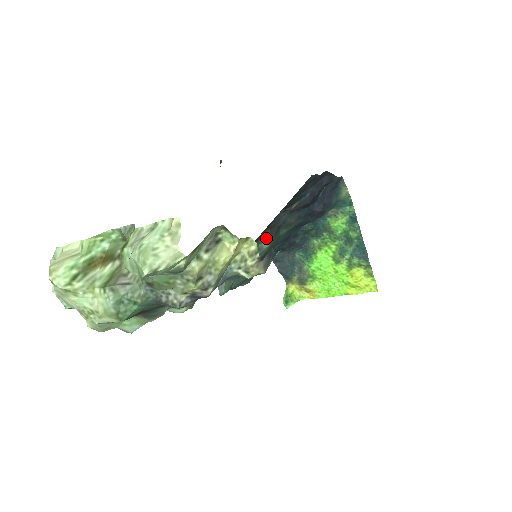
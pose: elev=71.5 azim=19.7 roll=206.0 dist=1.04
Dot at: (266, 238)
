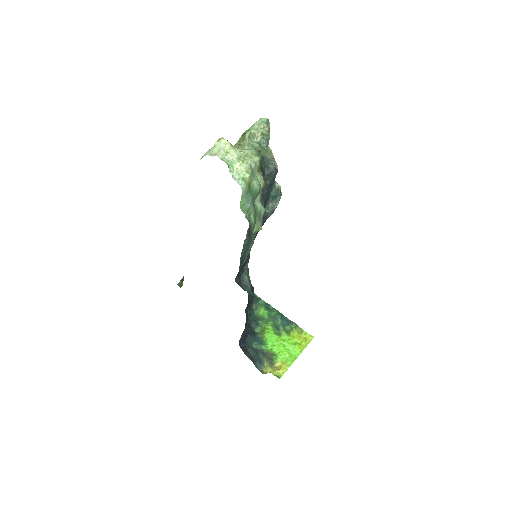
Dot at: occluded
